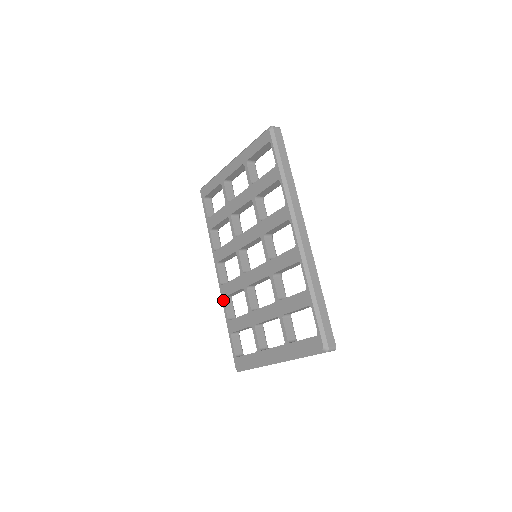
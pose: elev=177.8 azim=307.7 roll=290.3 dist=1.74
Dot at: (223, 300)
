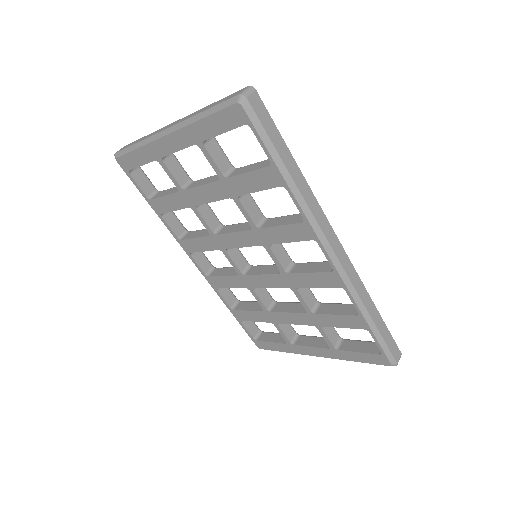
Dot at: (216, 291)
